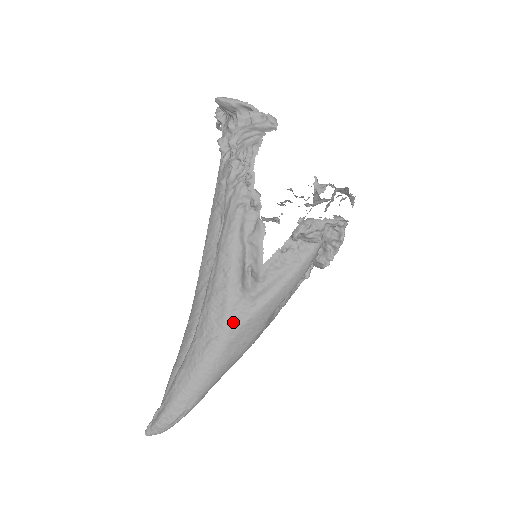
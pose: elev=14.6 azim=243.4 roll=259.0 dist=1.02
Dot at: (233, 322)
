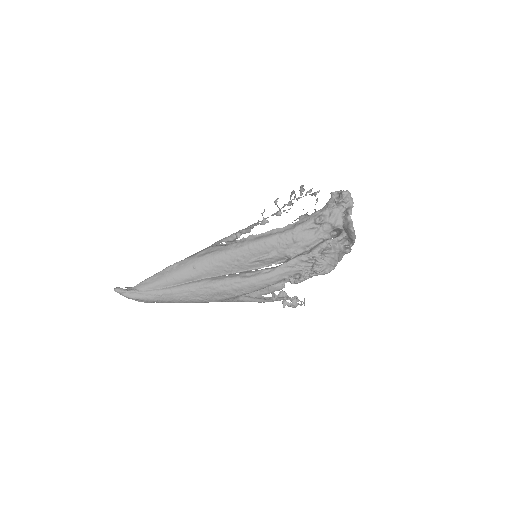
Dot at: (220, 301)
